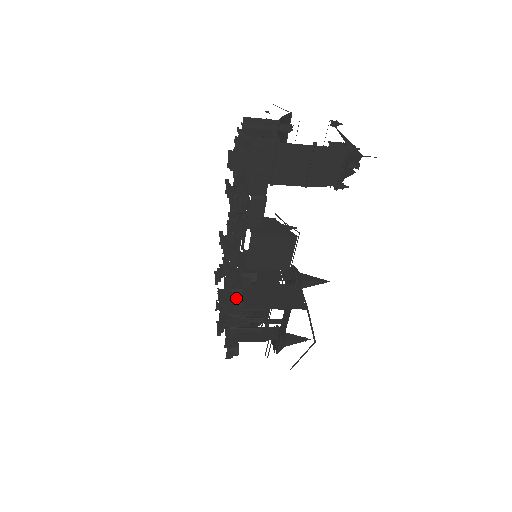
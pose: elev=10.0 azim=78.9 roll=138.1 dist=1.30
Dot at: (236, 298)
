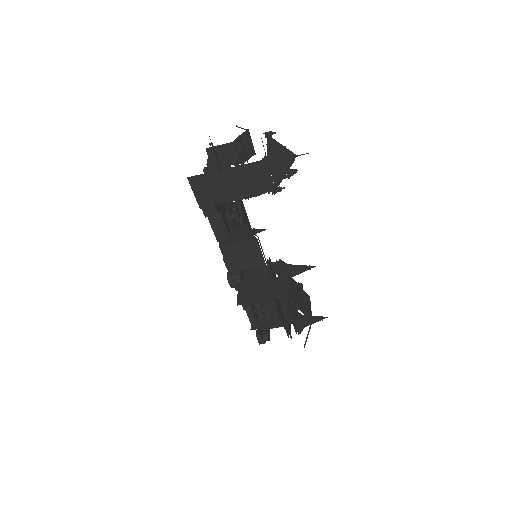
Dot at: occluded
